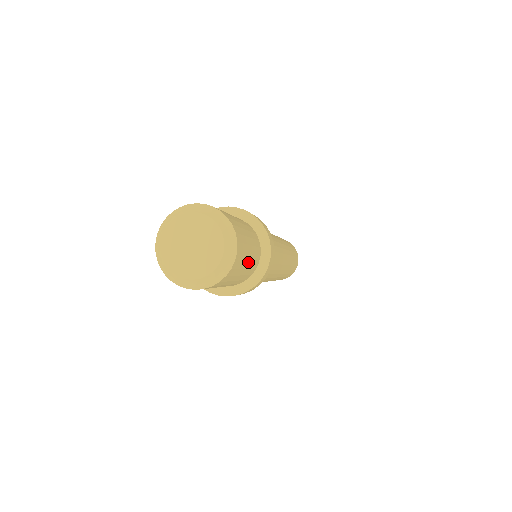
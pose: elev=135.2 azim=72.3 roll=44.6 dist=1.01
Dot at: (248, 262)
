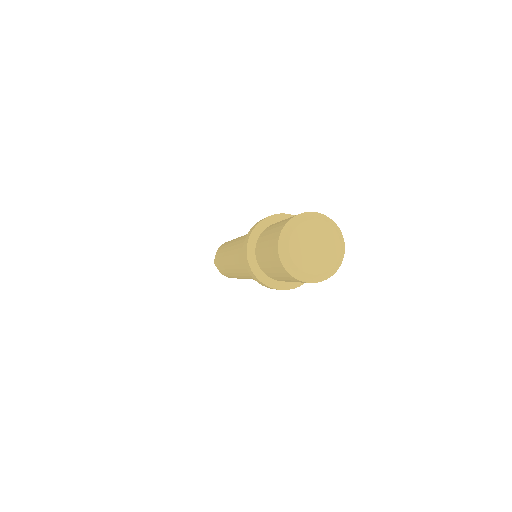
Dot at: occluded
